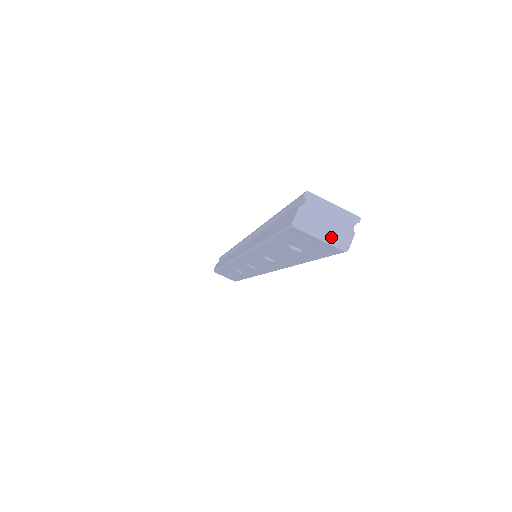
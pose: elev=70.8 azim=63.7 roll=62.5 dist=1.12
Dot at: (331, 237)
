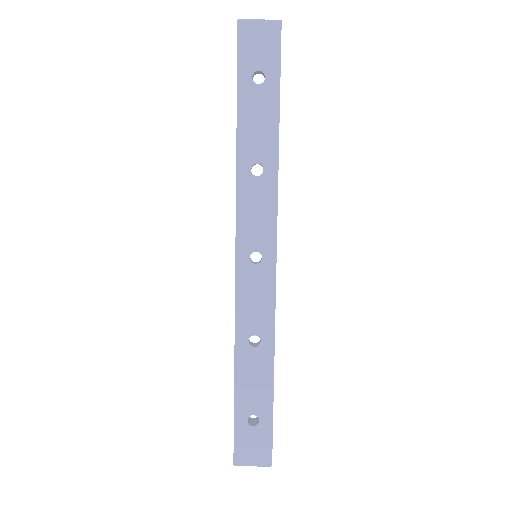
Dot at: (266, 22)
